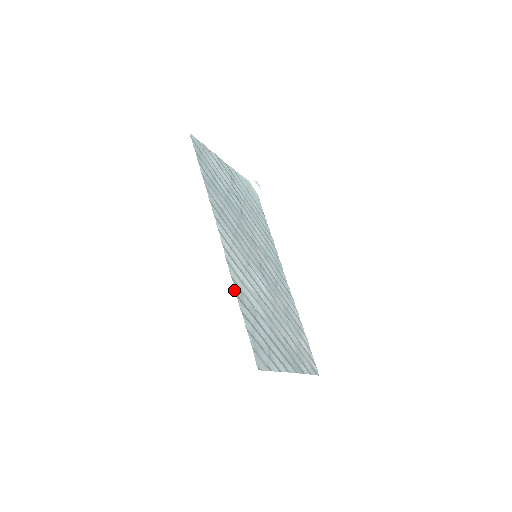
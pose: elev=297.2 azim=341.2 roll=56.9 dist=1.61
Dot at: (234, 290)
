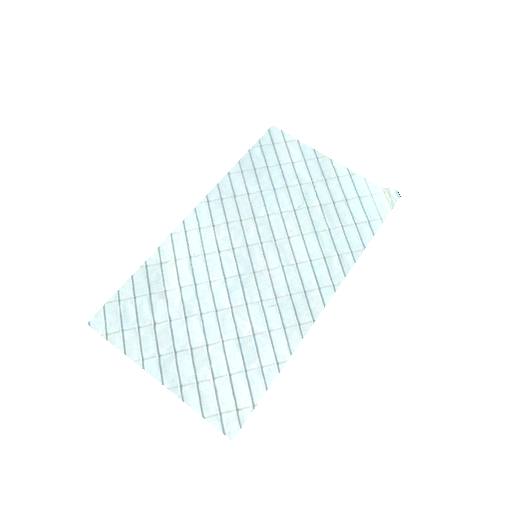
Dot at: (149, 258)
